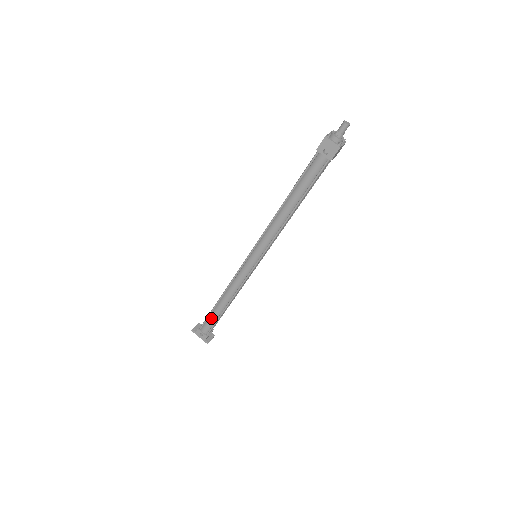
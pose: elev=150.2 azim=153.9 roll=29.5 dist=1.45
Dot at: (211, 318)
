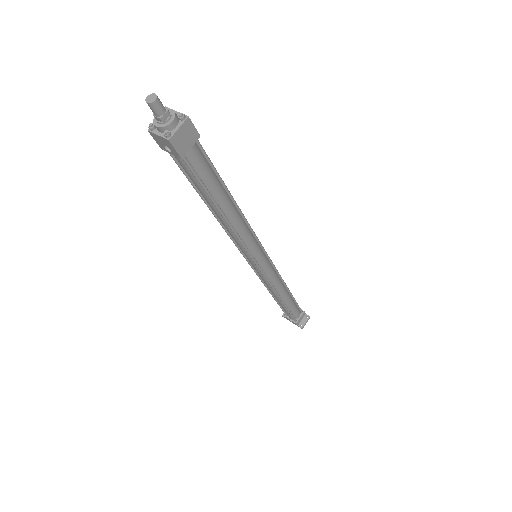
Dot at: occluded
